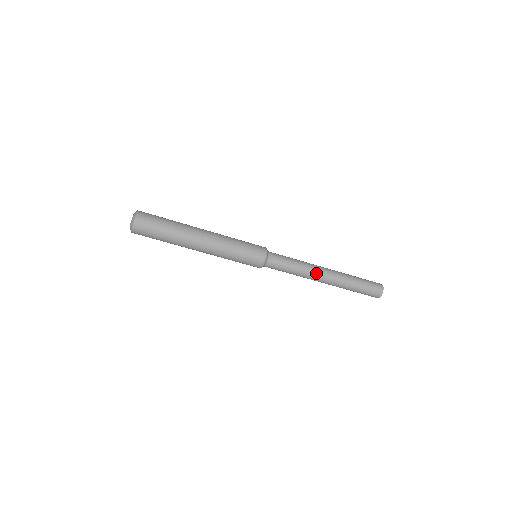
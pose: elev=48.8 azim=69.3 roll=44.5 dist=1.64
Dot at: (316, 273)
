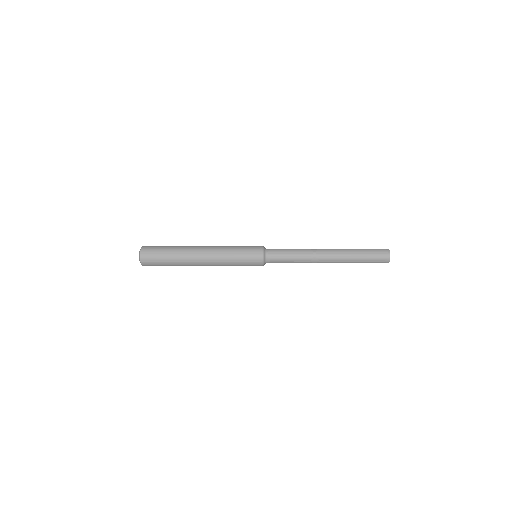
Dot at: (316, 260)
